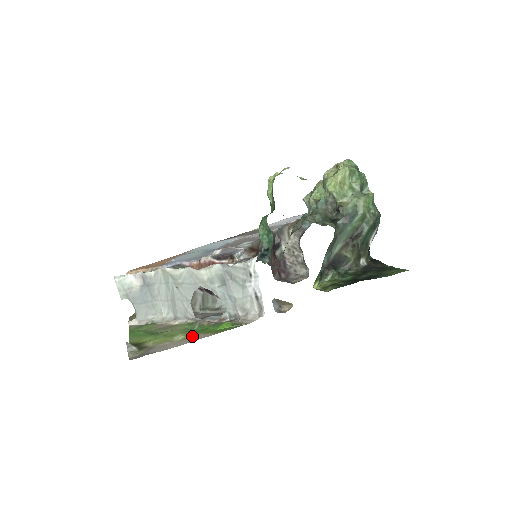
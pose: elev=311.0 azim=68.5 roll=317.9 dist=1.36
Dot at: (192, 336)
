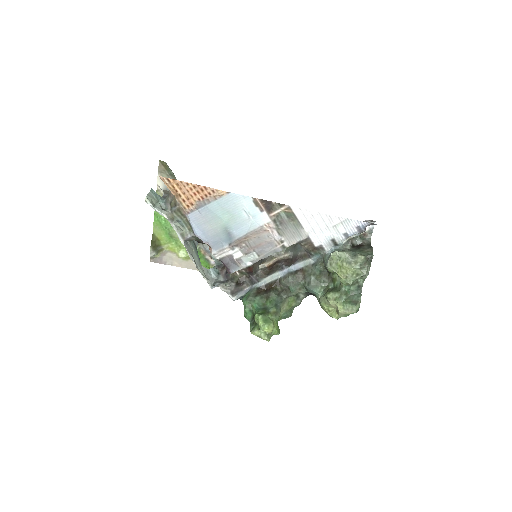
Dot at: (190, 261)
